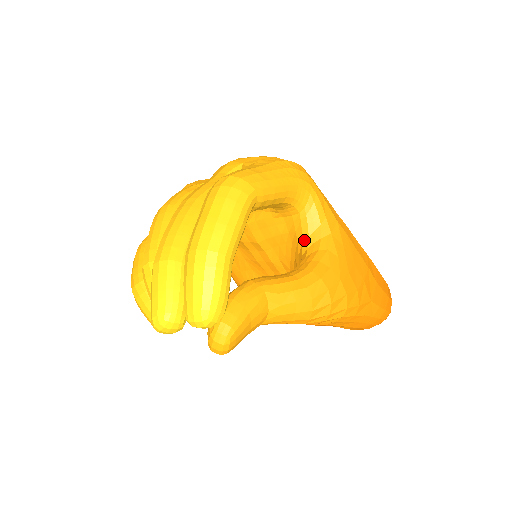
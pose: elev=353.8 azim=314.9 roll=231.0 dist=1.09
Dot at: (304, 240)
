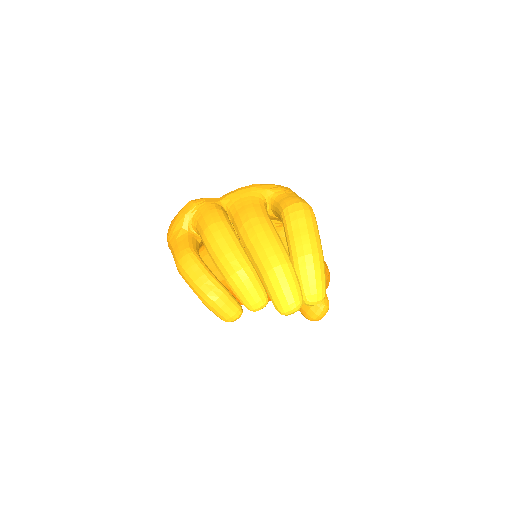
Dot at: occluded
